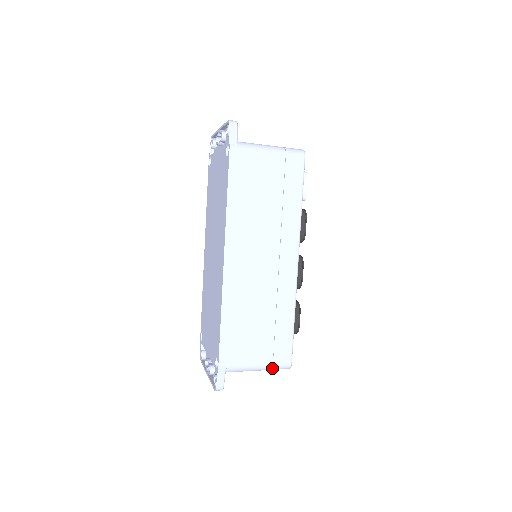
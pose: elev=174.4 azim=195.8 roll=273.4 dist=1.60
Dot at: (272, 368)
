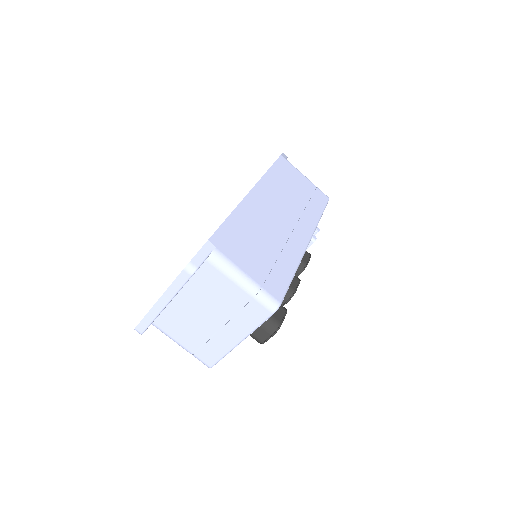
Dot at: (259, 291)
